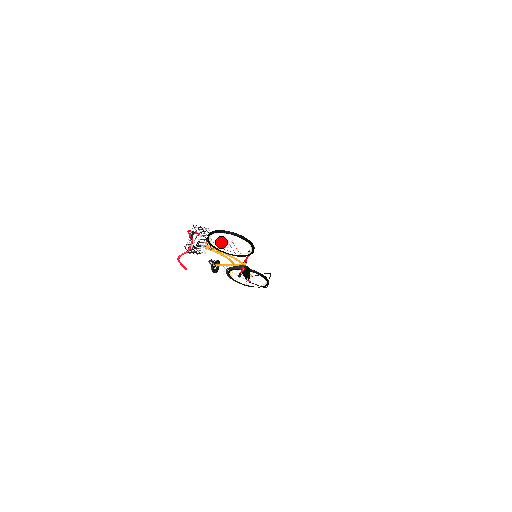
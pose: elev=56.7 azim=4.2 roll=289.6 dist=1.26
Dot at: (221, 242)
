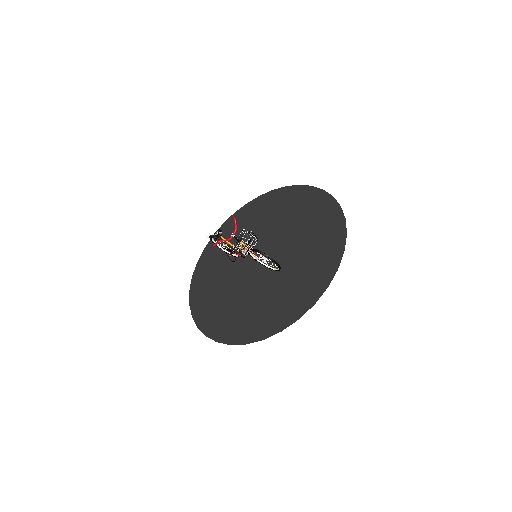
Dot at: occluded
